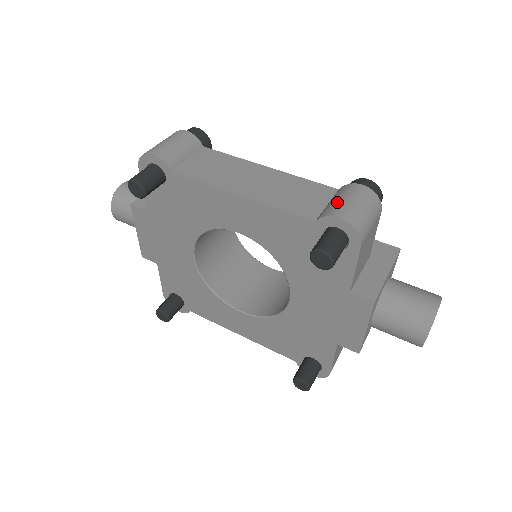
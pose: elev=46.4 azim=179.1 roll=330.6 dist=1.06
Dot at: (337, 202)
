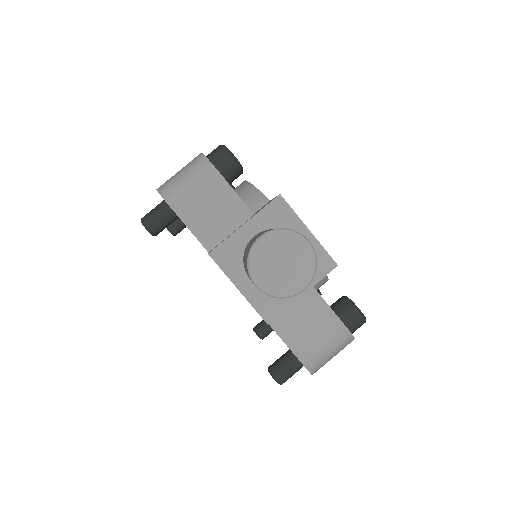
Dot at: occluded
